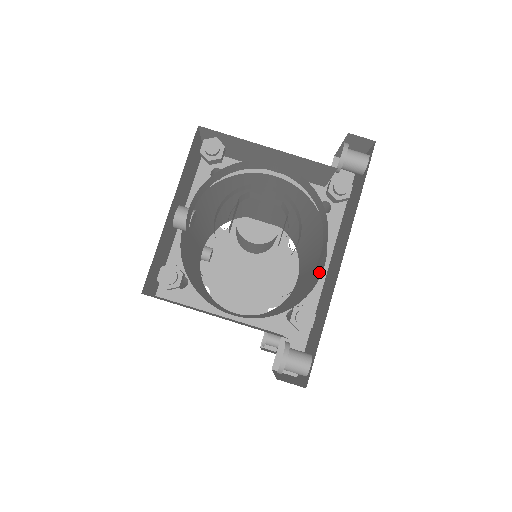
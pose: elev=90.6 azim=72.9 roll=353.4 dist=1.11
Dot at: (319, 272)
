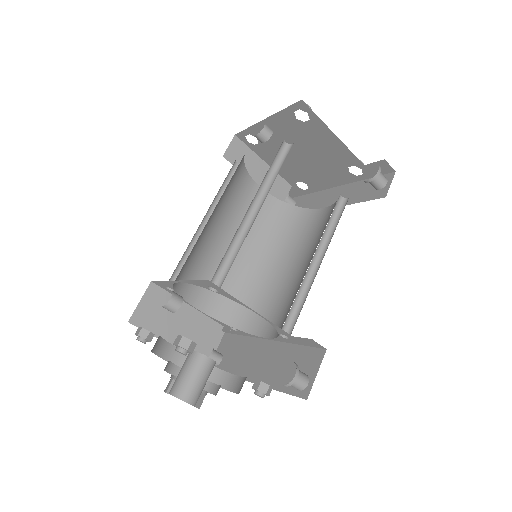
Dot at: (269, 325)
